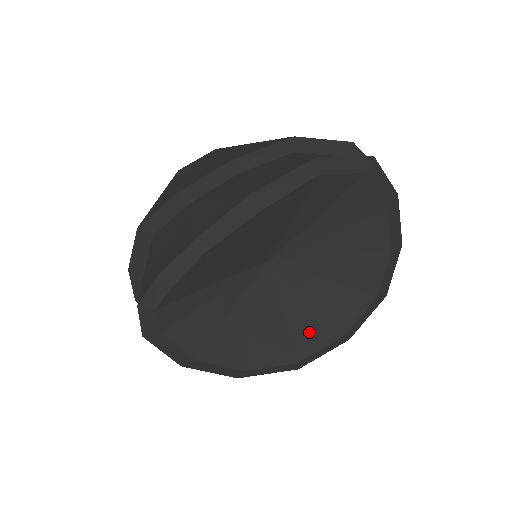
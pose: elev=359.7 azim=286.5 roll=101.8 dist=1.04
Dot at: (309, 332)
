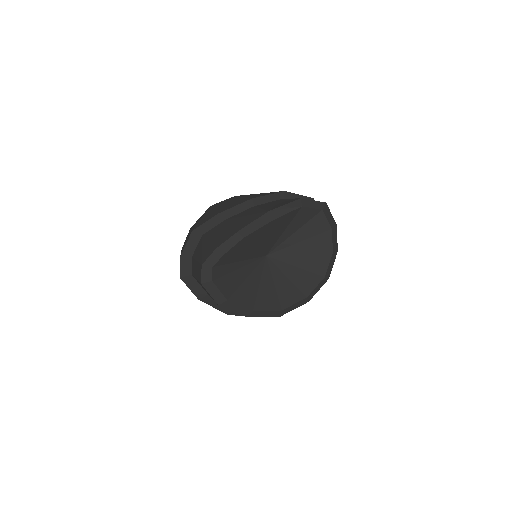
Dot at: (288, 294)
